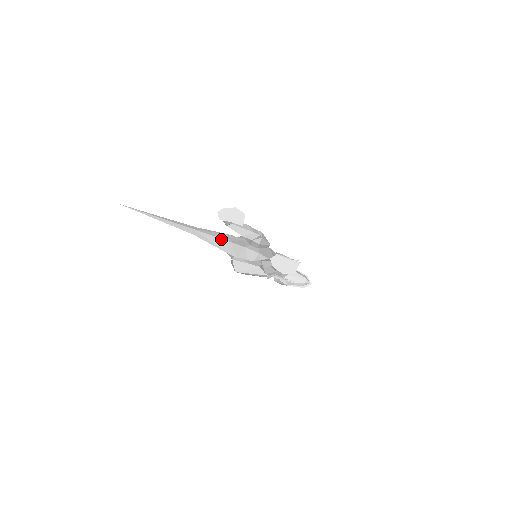
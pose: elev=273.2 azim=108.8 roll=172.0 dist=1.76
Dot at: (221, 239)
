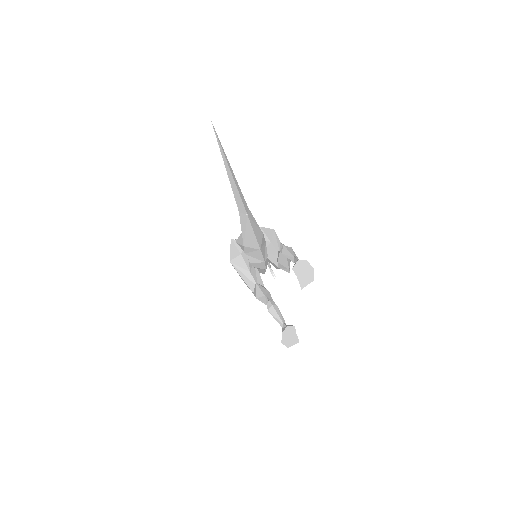
Dot at: (257, 241)
